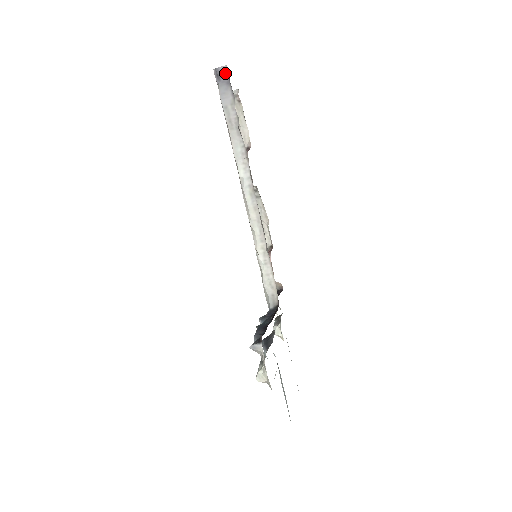
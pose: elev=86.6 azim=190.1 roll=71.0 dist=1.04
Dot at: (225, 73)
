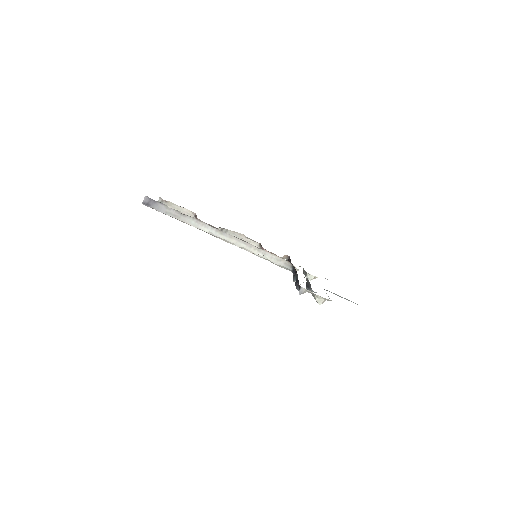
Dot at: (149, 200)
